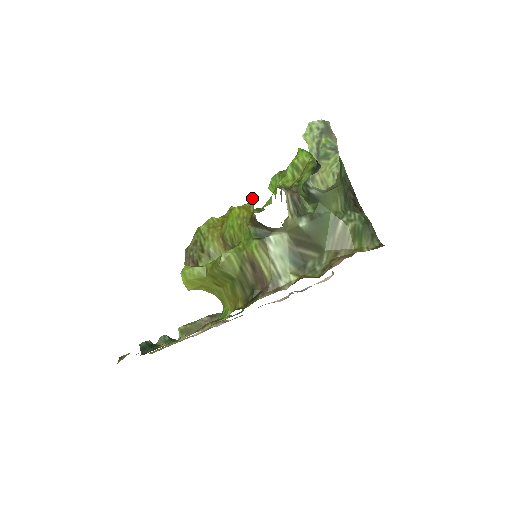
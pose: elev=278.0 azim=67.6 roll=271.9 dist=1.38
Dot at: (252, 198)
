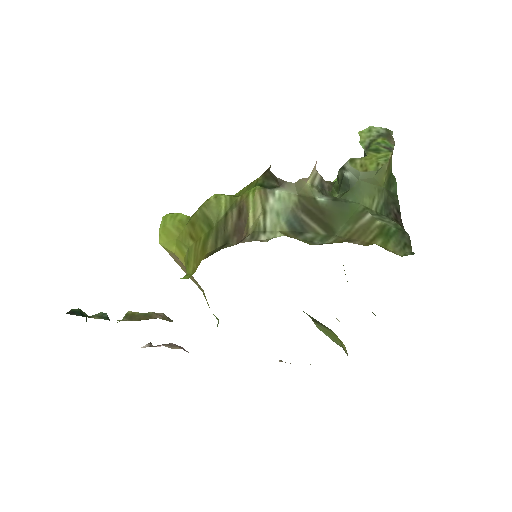
Dot at: occluded
